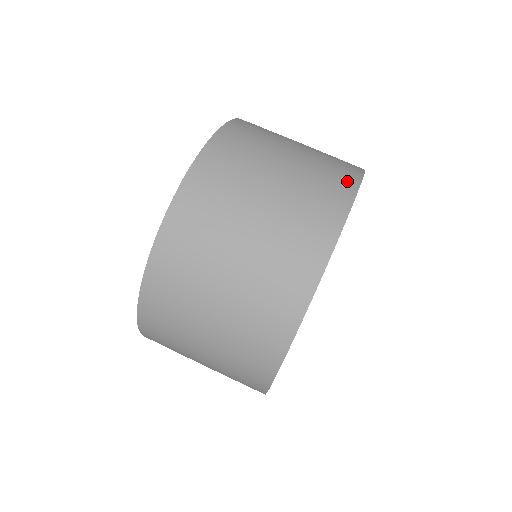
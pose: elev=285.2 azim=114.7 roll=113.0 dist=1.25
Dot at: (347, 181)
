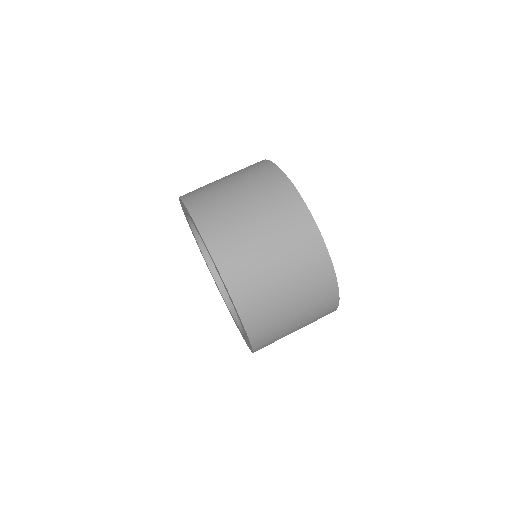
Dot at: (298, 209)
